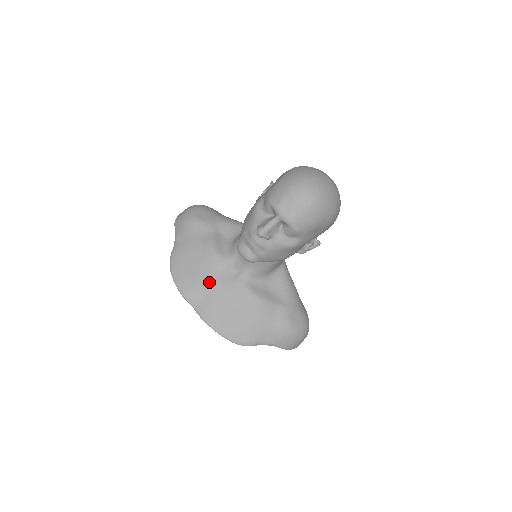
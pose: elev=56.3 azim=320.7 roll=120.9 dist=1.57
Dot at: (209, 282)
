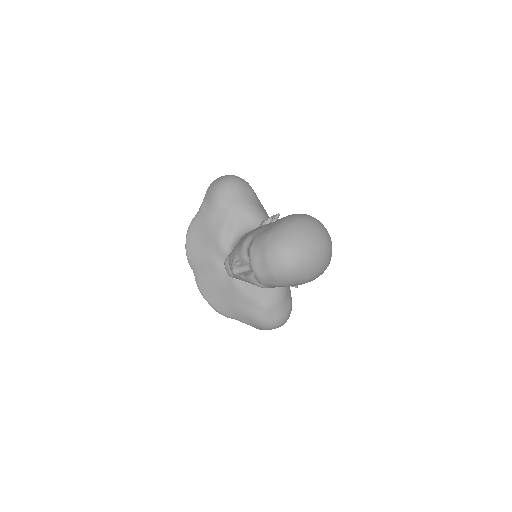
Dot at: (209, 261)
